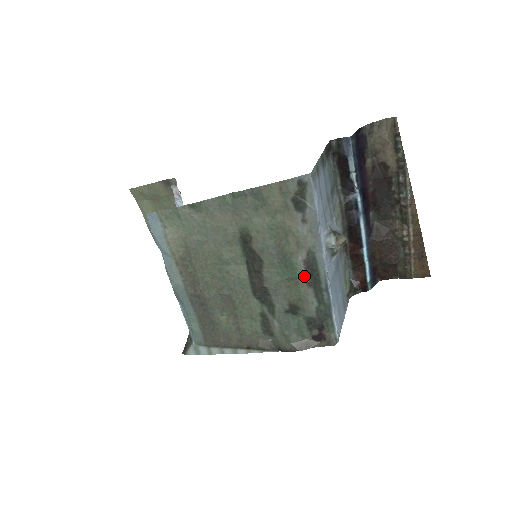
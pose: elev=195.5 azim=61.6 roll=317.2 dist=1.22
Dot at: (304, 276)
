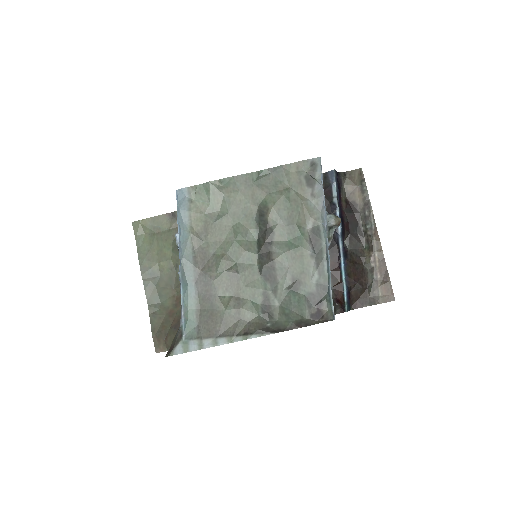
Dot at: (309, 246)
